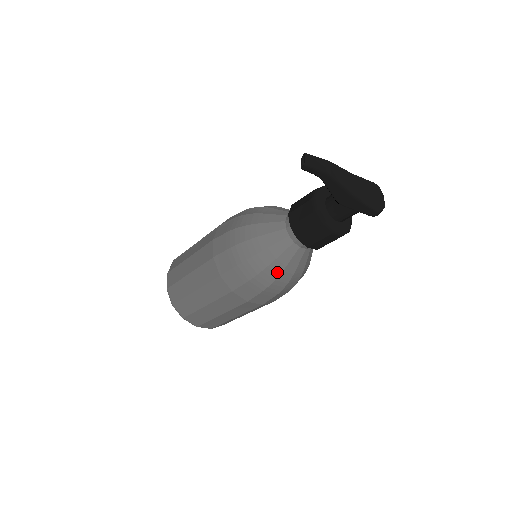
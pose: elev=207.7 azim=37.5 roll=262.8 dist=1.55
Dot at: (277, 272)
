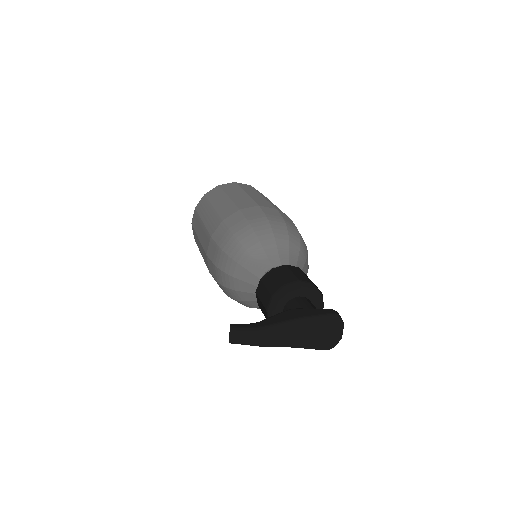
Dot at: occluded
